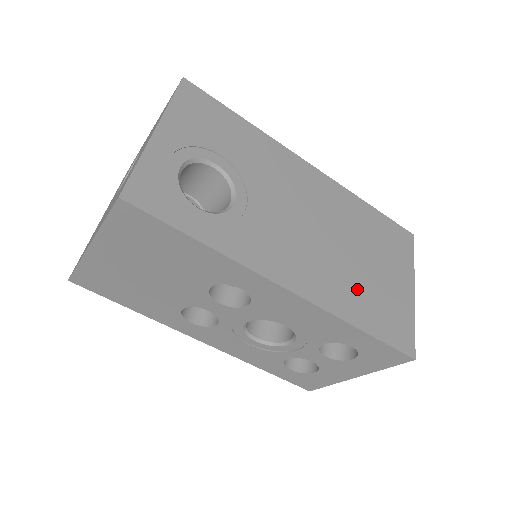
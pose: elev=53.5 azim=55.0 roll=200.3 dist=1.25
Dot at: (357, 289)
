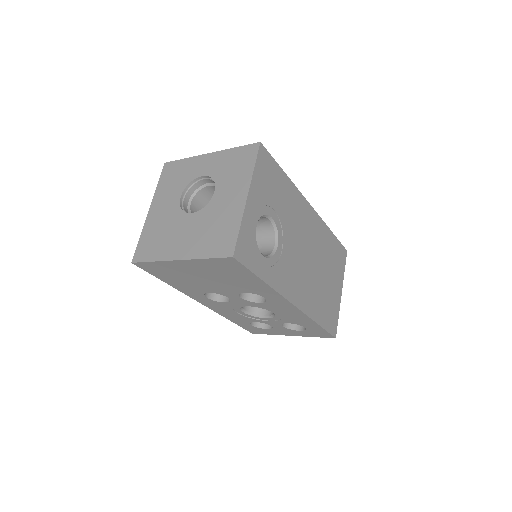
Dot at: (320, 297)
